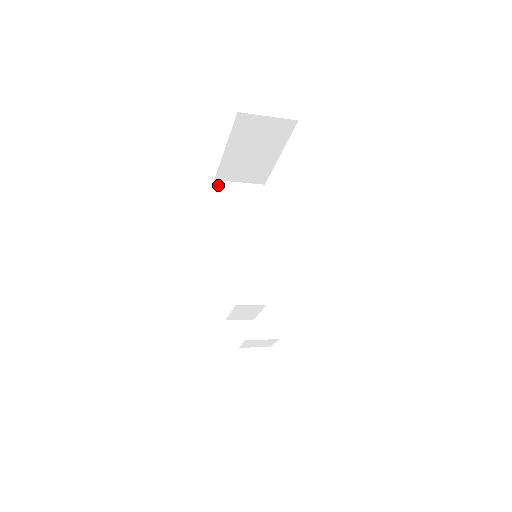
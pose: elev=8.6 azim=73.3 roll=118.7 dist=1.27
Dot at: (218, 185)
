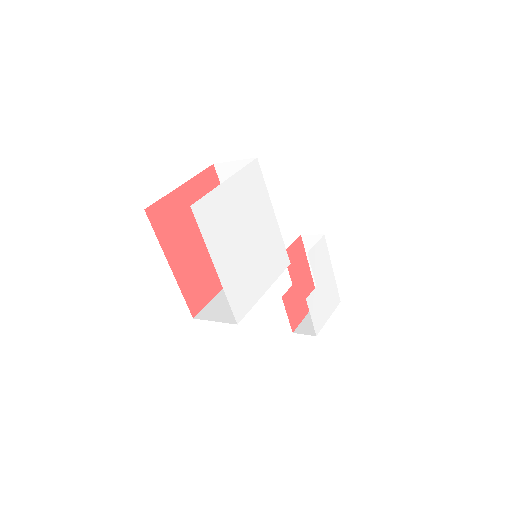
Dot at: (218, 169)
